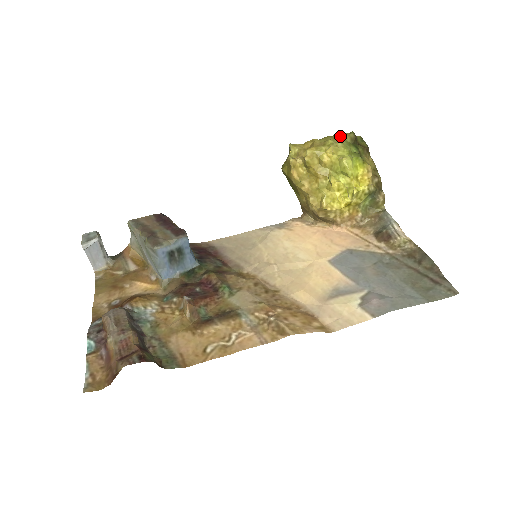
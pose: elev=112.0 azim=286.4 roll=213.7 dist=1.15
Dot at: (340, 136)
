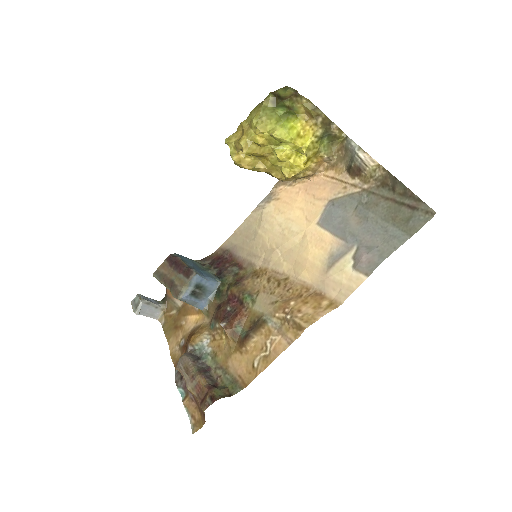
Dot at: (261, 107)
